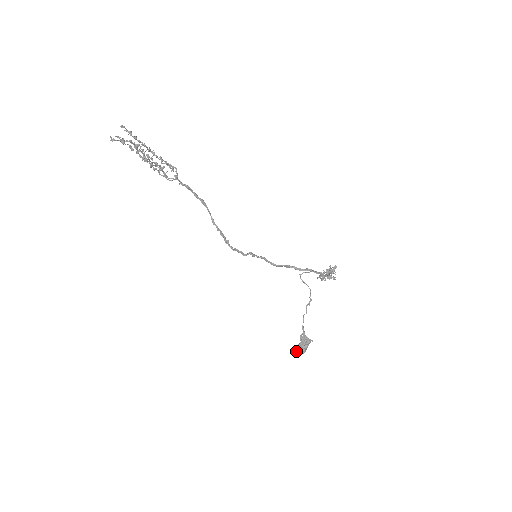
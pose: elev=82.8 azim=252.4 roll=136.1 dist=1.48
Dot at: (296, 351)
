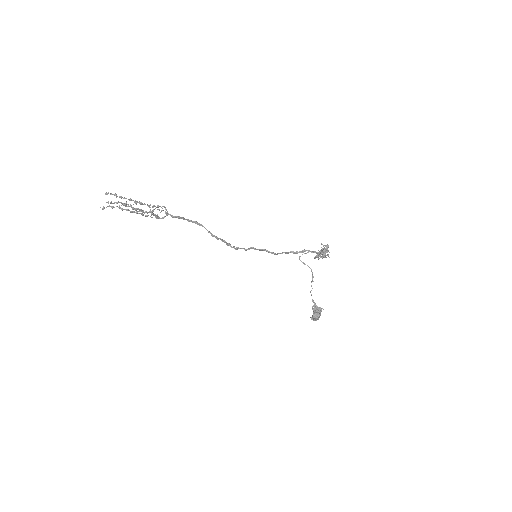
Dot at: (312, 318)
